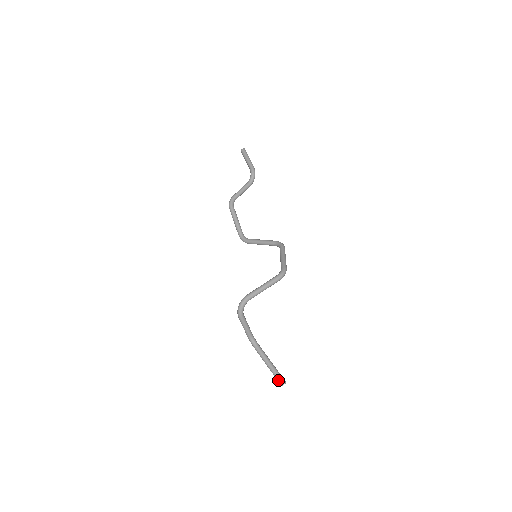
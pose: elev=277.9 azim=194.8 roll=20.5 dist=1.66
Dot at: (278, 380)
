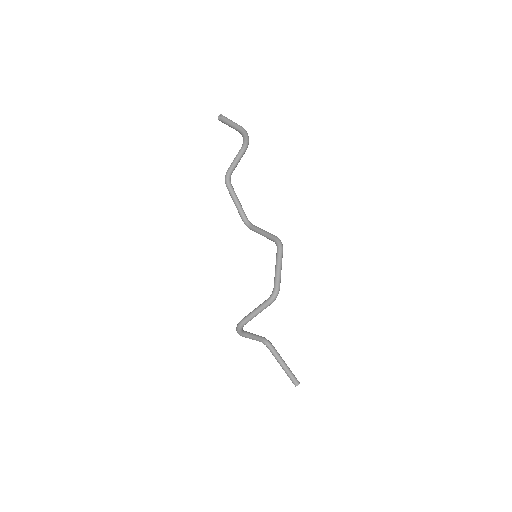
Dot at: (292, 382)
